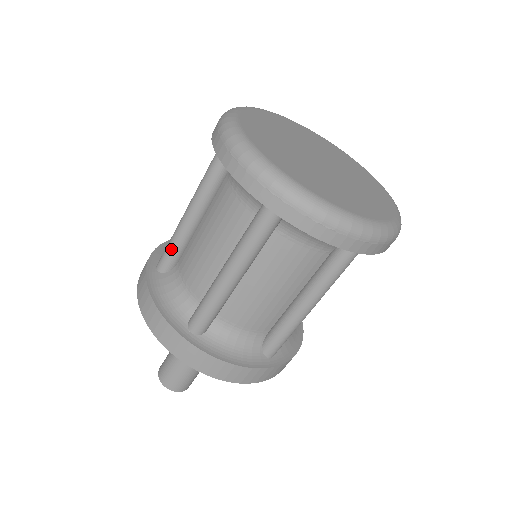
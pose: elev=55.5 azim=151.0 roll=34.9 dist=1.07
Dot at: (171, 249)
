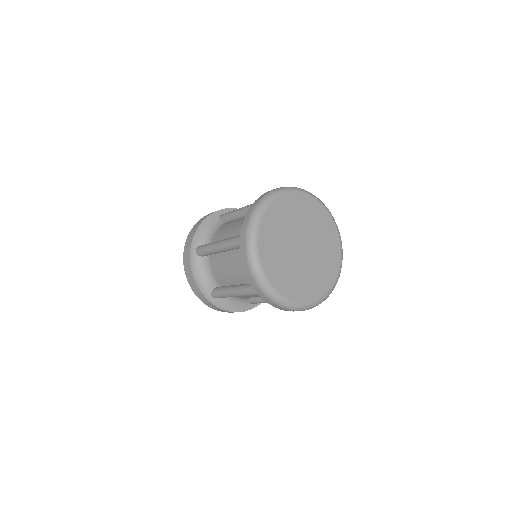
Dot at: (207, 253)
